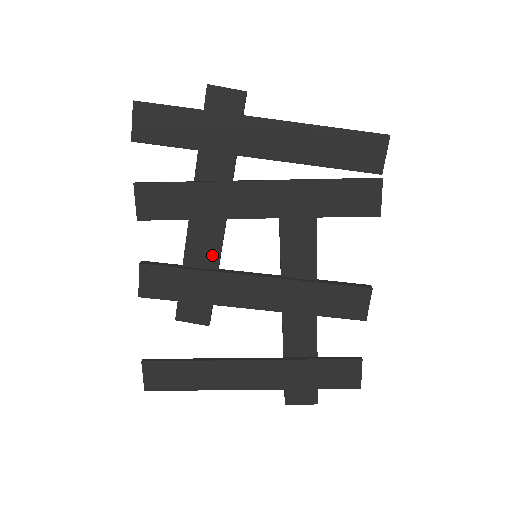
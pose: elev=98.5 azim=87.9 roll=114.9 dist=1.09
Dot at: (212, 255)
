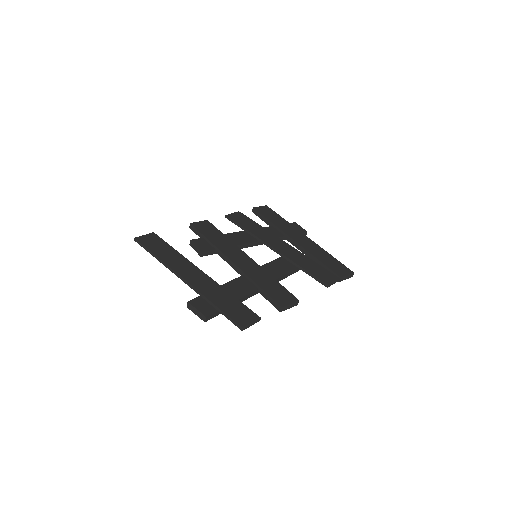
Dot at: (238, 242)
